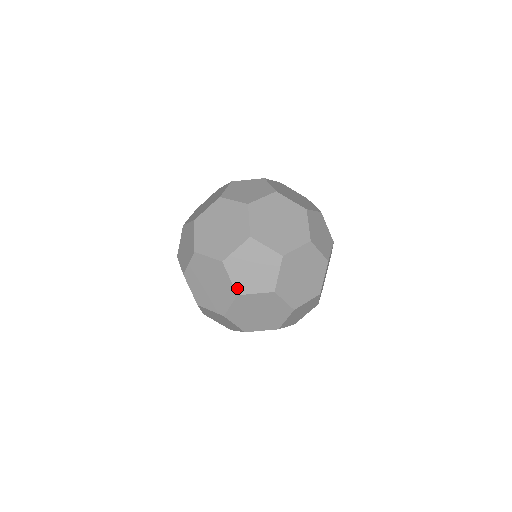
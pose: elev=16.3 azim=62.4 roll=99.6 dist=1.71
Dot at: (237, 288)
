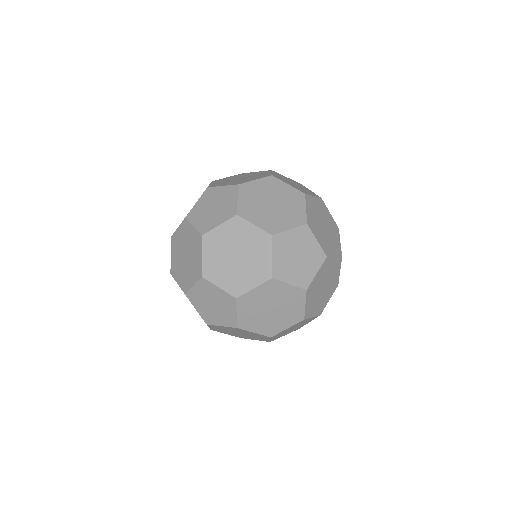
Dot at: (204, 319)
